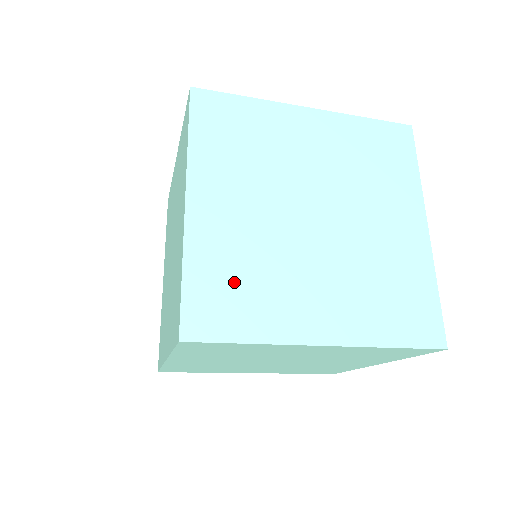
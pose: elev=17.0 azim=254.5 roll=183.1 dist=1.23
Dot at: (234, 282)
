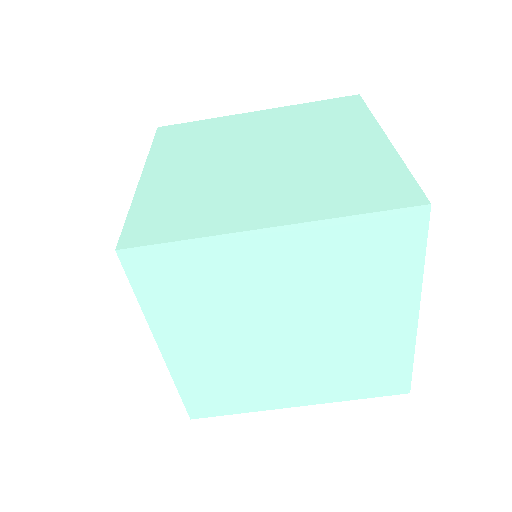
Dot at: (176, 207)
